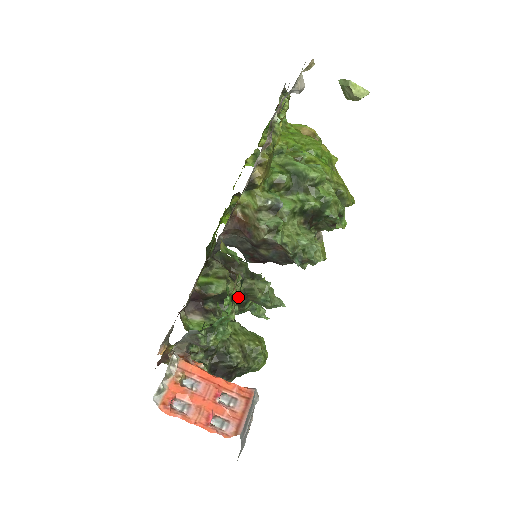
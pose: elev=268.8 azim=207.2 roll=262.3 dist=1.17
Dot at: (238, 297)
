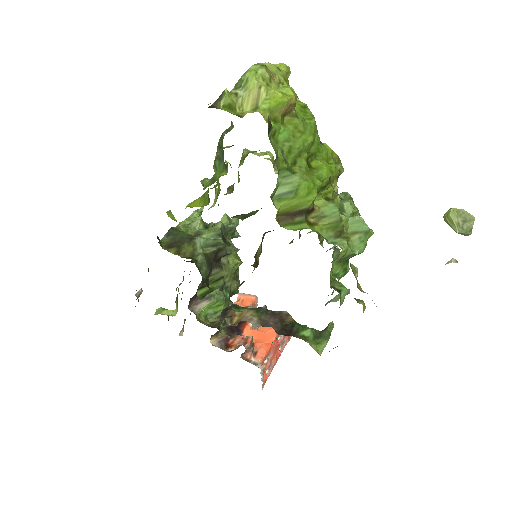
Dot at: occluded
